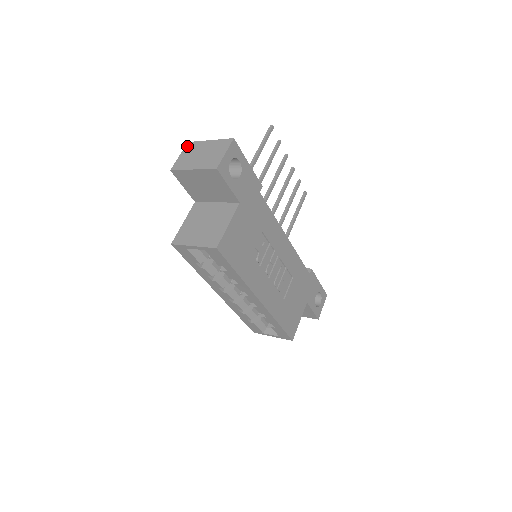
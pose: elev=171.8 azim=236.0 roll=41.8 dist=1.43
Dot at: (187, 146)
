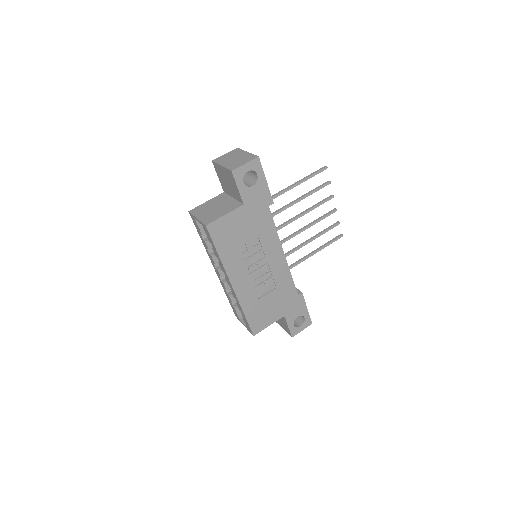
Dot at: (234, 150)
